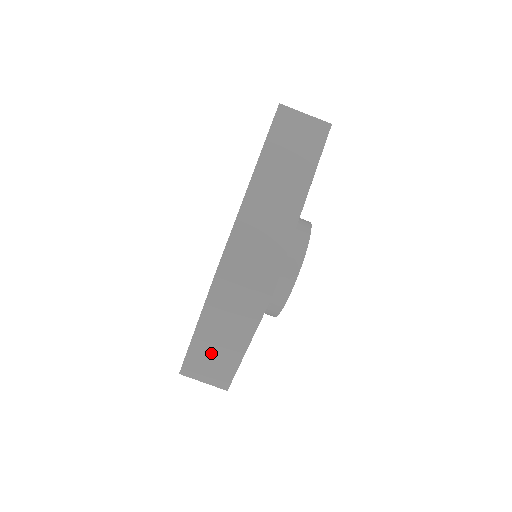
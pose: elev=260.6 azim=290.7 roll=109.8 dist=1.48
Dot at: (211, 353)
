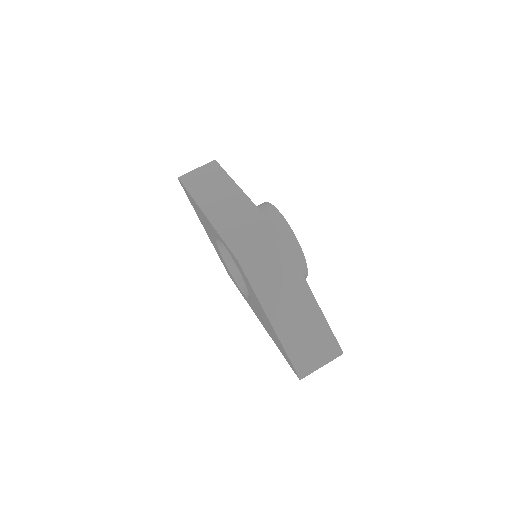
Dot at: (298, 329)
